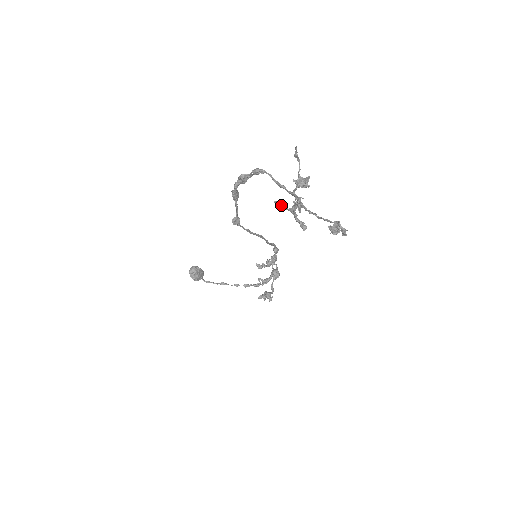
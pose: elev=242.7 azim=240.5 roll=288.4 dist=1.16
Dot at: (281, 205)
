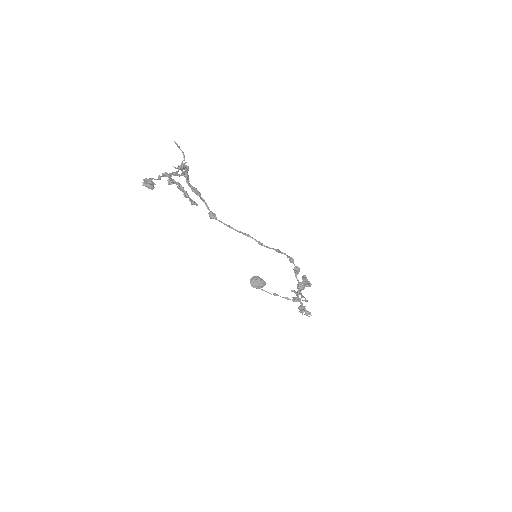
Dot at: occluded
